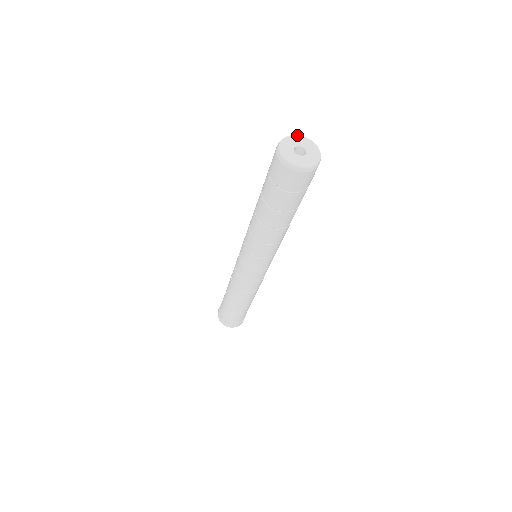
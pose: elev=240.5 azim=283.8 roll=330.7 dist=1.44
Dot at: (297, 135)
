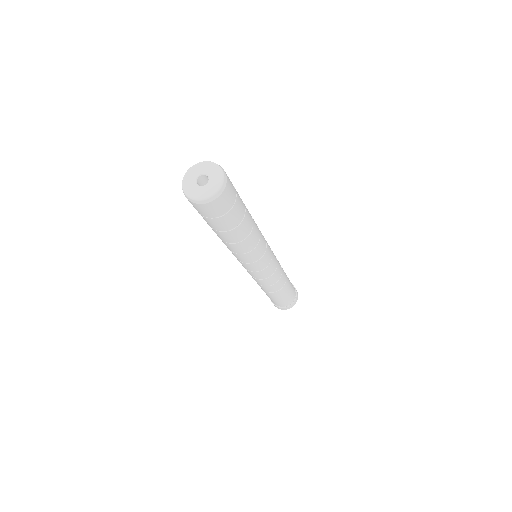
Dot at: (192, 166)
